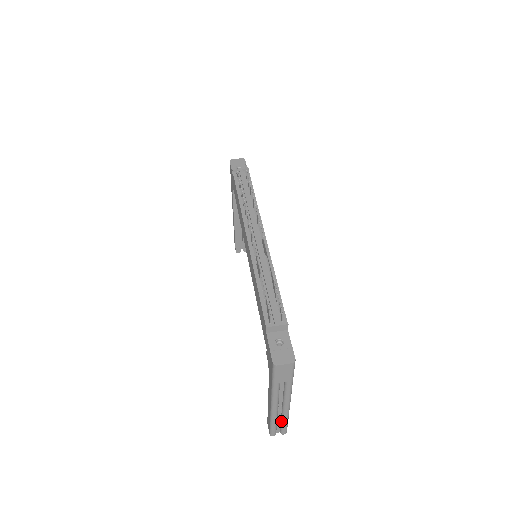
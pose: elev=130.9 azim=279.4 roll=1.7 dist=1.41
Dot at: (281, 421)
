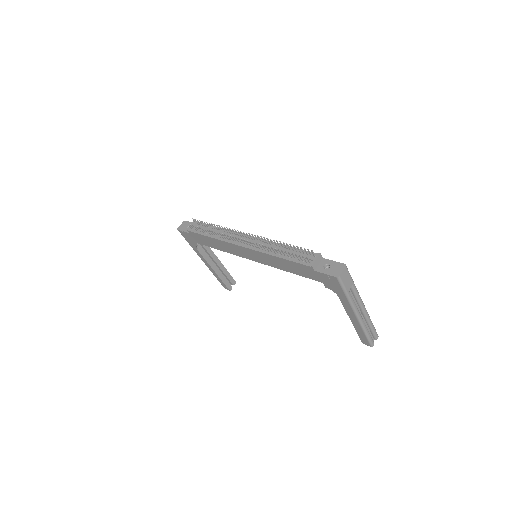
Dot at: (369, 327)
